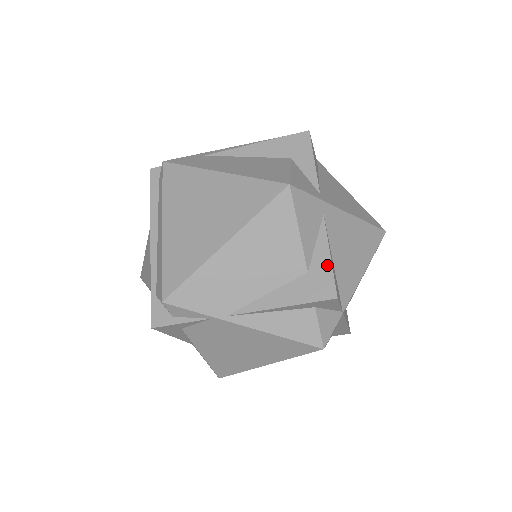
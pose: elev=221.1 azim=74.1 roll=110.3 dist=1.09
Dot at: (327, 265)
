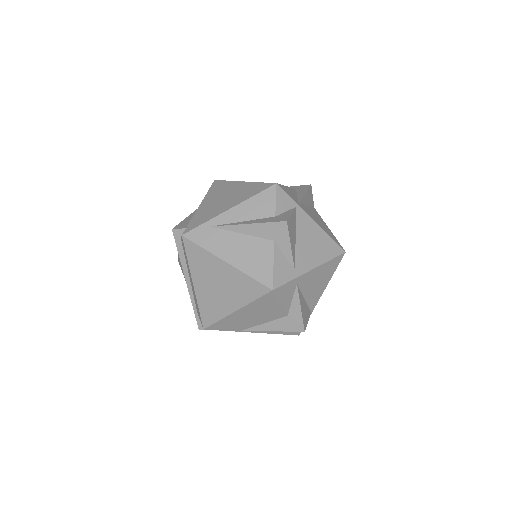
Dot at: (299, 314)
